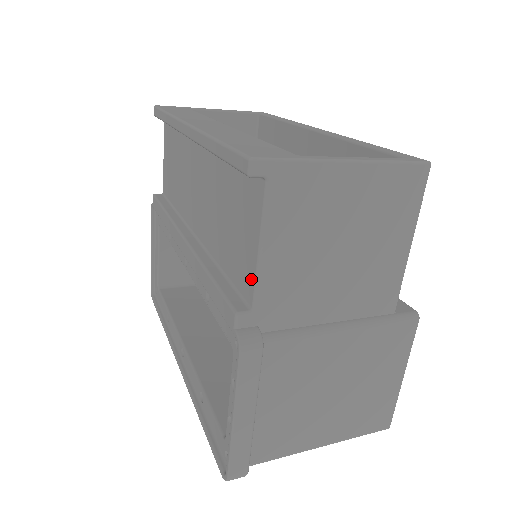
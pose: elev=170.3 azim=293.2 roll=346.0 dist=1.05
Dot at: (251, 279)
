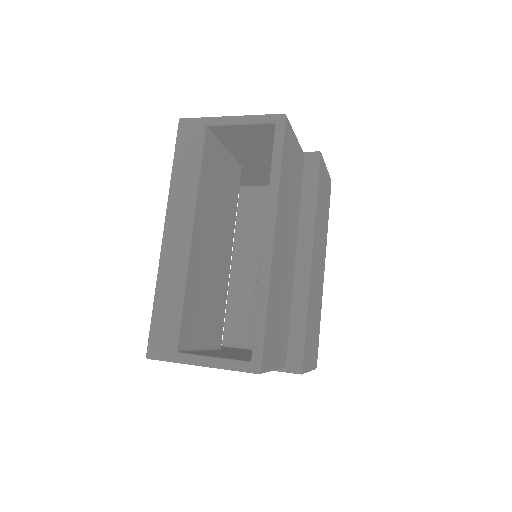
Dot at: occluded
